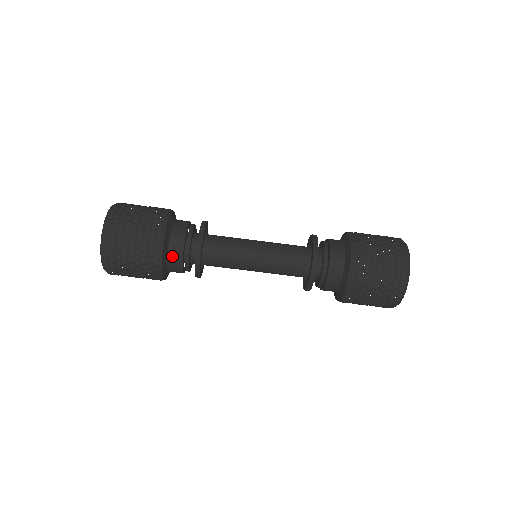
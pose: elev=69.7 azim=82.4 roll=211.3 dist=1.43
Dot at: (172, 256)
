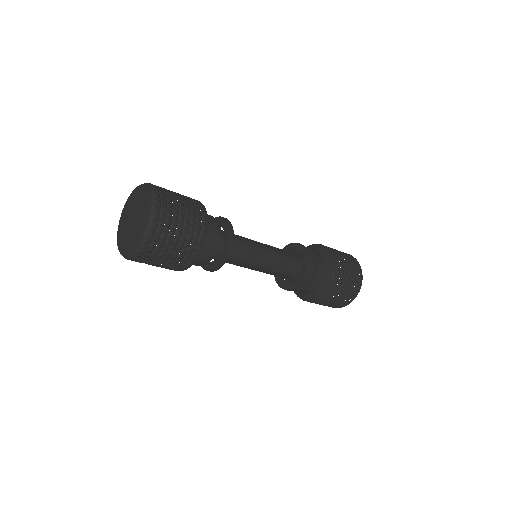
Dot at: (198, 259)
